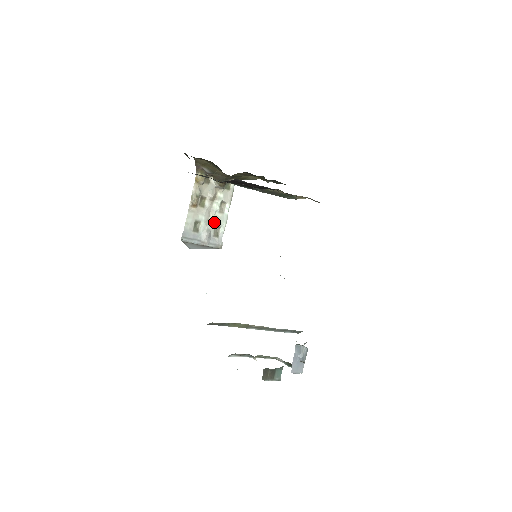
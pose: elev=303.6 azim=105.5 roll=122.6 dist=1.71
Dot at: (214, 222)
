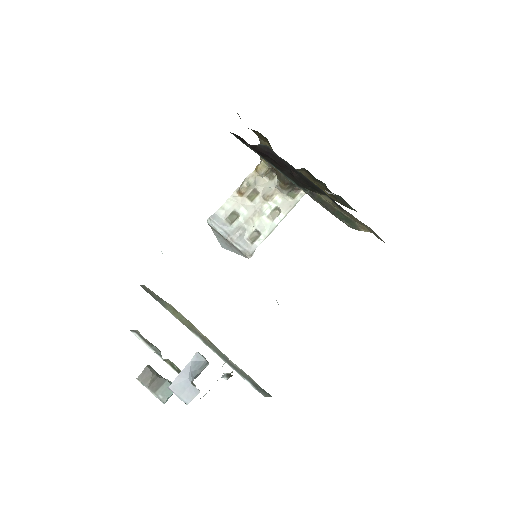
Dot at: (256, 224)
